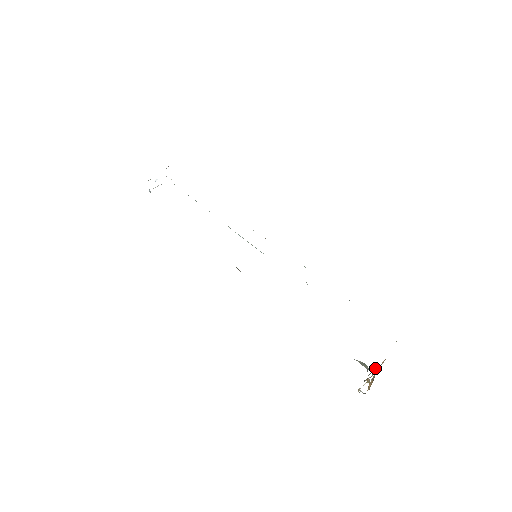
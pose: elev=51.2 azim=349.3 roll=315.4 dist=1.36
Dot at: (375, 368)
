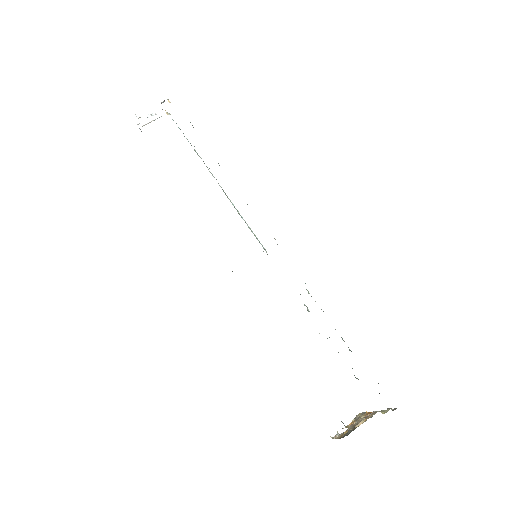
Dot at: (358, 425)
